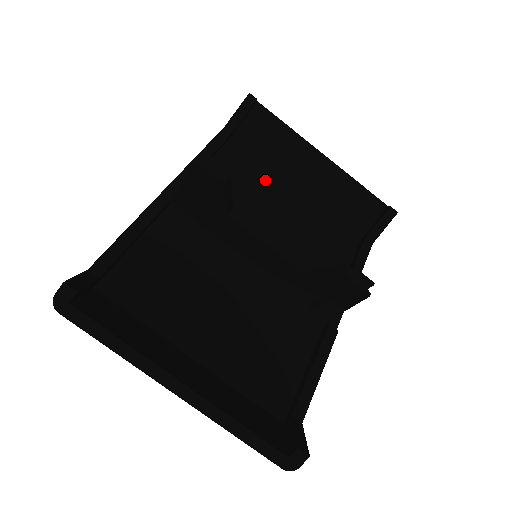
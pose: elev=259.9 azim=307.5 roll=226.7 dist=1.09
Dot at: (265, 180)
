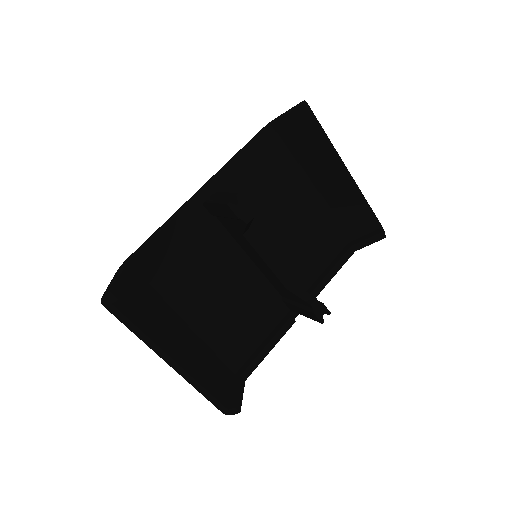
Dot at: (289, 180)
